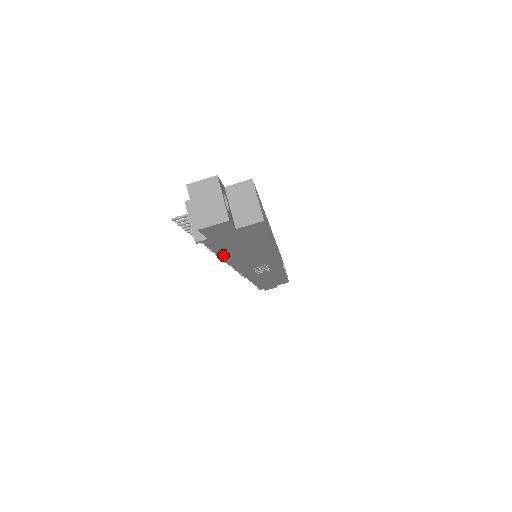
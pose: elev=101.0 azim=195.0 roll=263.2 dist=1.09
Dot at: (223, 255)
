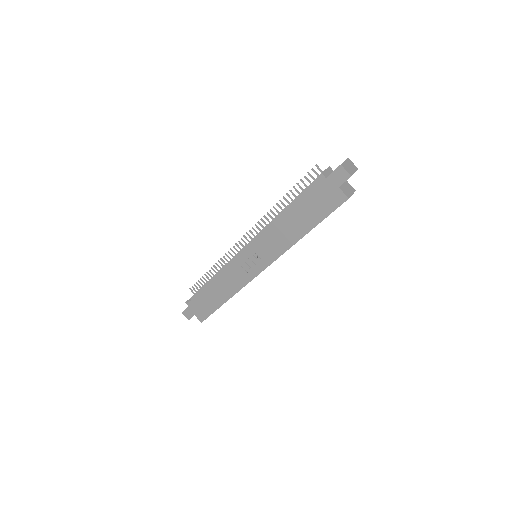
Dot at: (294, 206)
